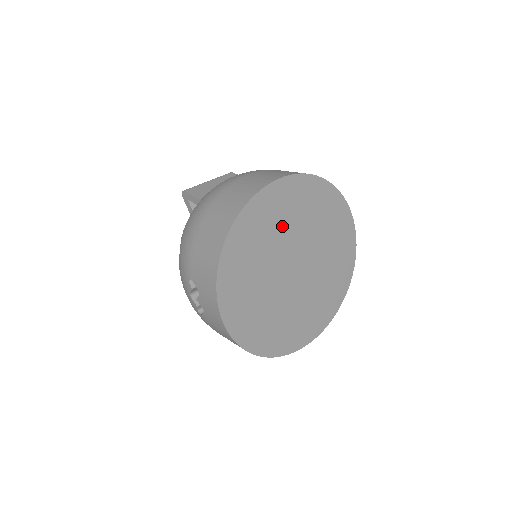
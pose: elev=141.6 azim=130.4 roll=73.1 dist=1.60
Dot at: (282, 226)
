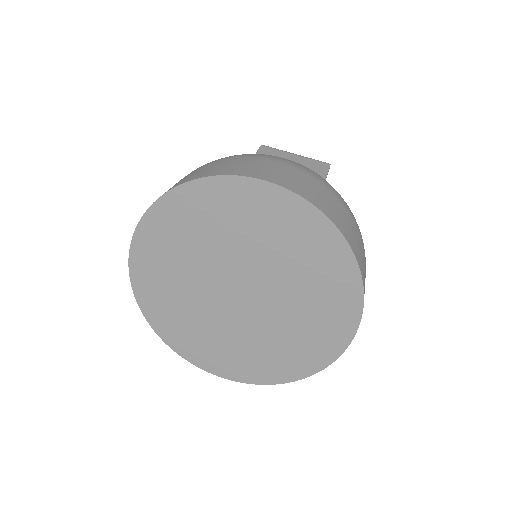
Dot at: (244, 235)
